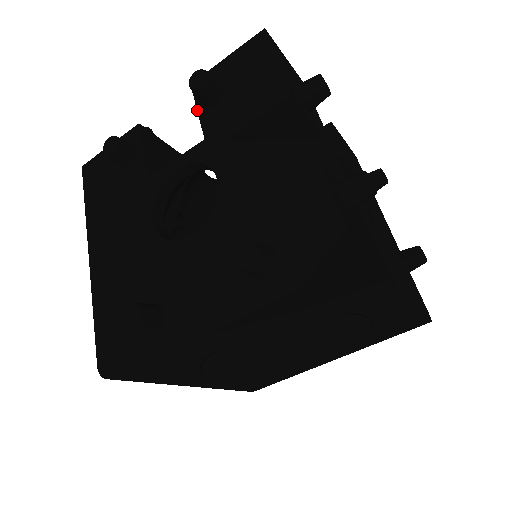
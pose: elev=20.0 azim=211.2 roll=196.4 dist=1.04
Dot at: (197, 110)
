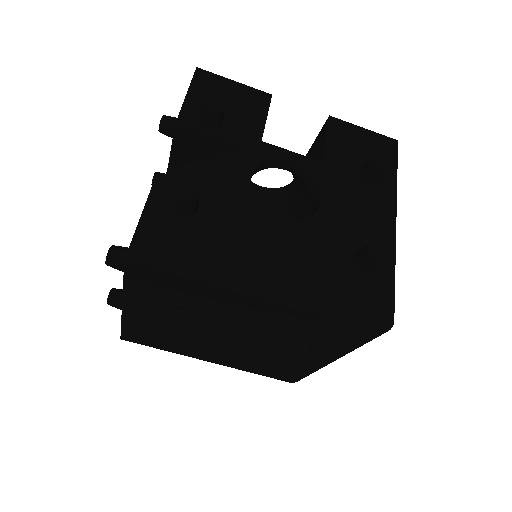
Dot at: occluded
